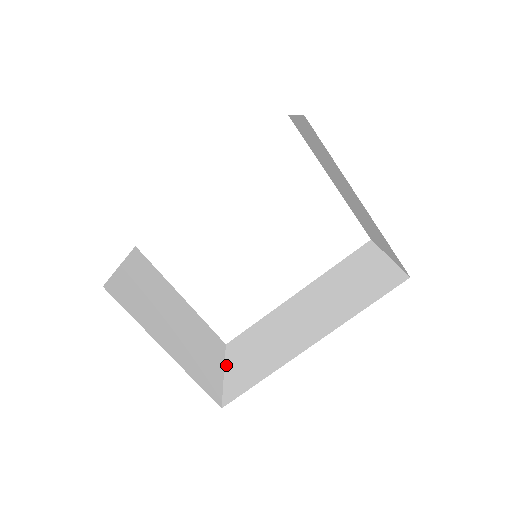
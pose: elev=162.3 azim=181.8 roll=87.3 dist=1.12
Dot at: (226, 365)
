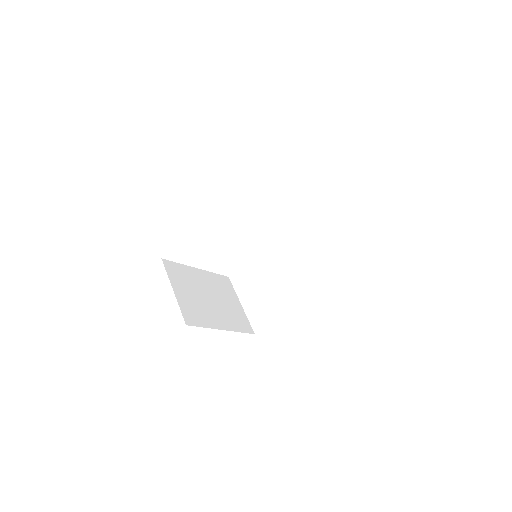
Dot at: (240, 298)
